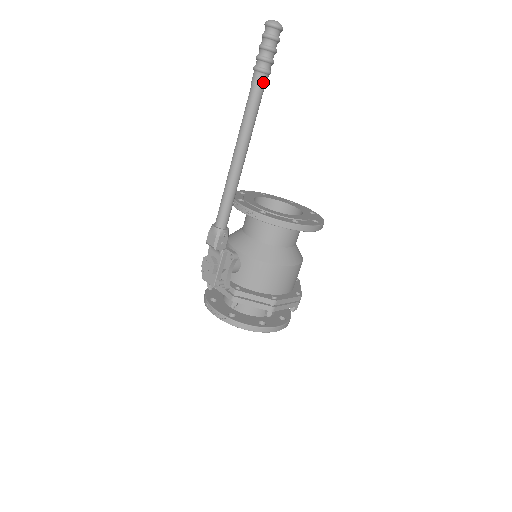
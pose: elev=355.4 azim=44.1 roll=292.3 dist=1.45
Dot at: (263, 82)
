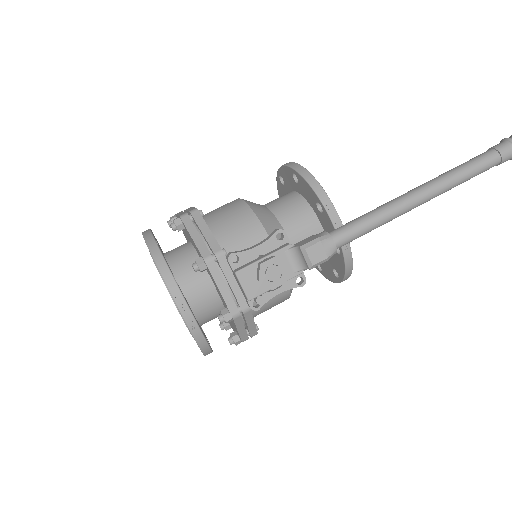
Dot at: (503, 162)
